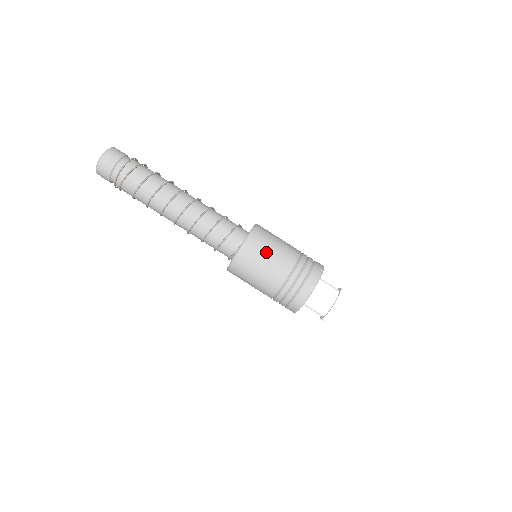
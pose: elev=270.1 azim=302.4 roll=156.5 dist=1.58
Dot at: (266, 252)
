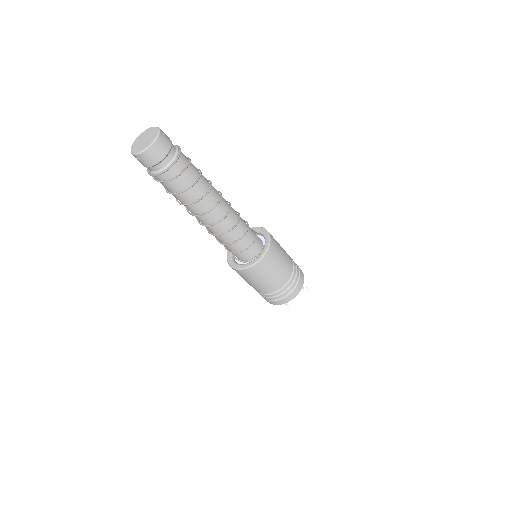
Dot at: (251, 281)
